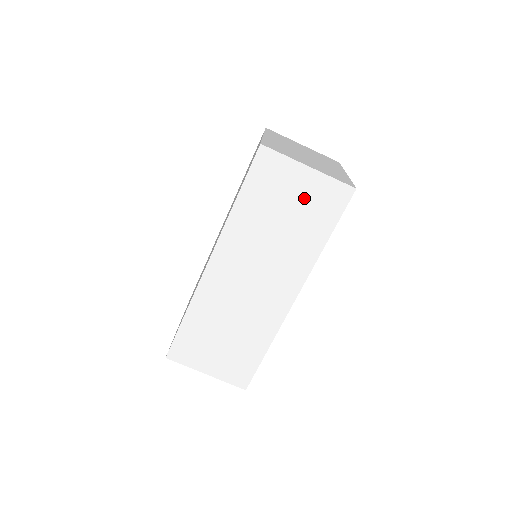
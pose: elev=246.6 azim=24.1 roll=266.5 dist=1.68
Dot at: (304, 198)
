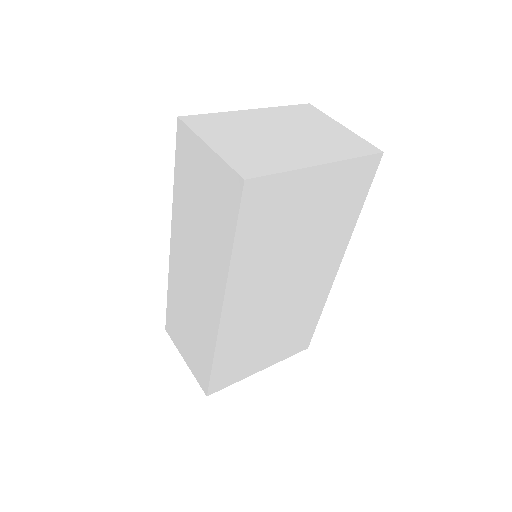
Dot at: (210, 186)
